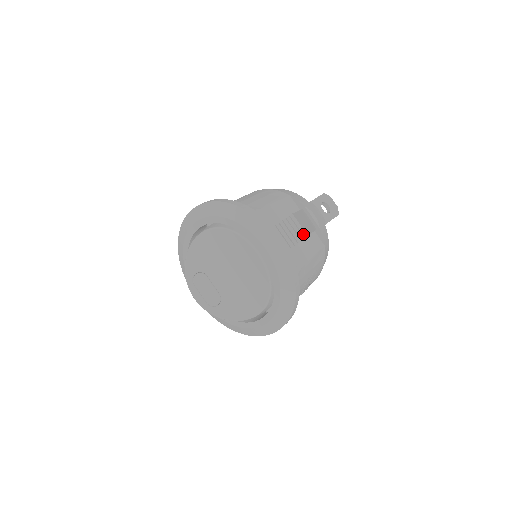
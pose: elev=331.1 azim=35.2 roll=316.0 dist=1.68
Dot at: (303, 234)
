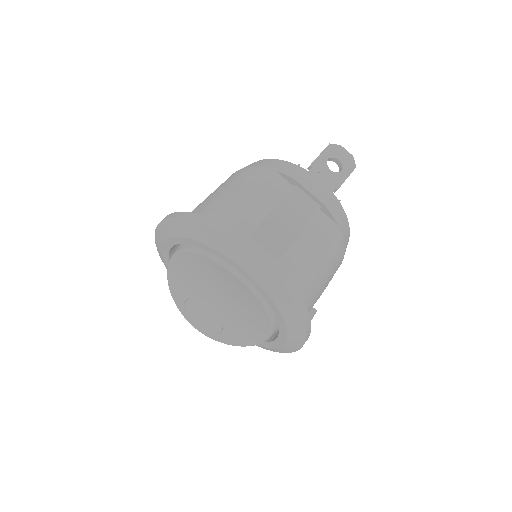
Dot at: (293, 234)
